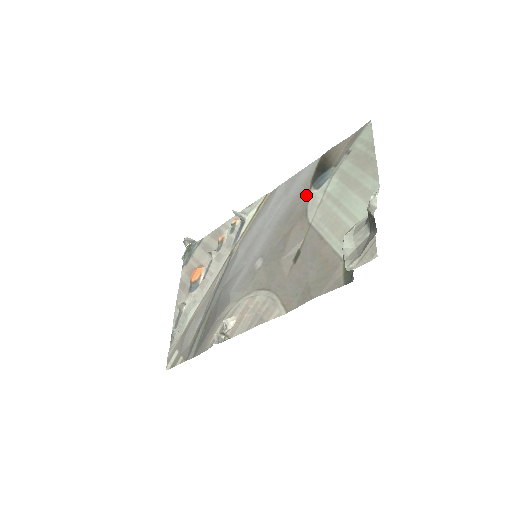
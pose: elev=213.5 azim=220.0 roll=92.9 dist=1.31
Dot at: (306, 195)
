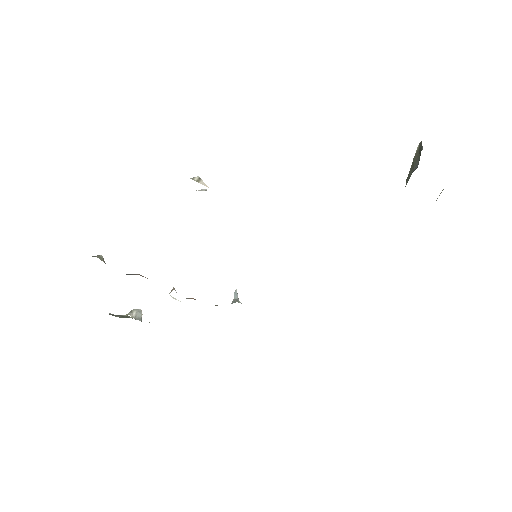
Dot at: occluded
